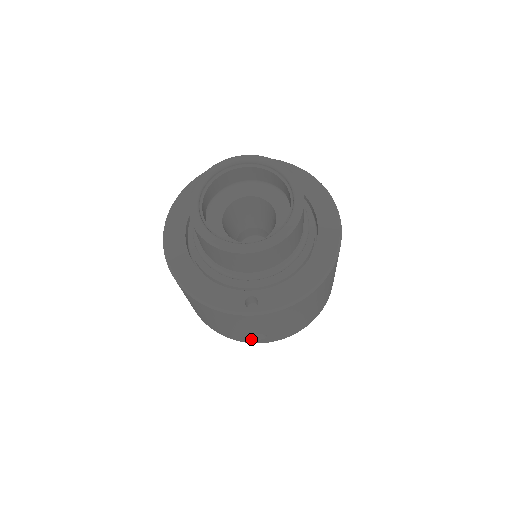
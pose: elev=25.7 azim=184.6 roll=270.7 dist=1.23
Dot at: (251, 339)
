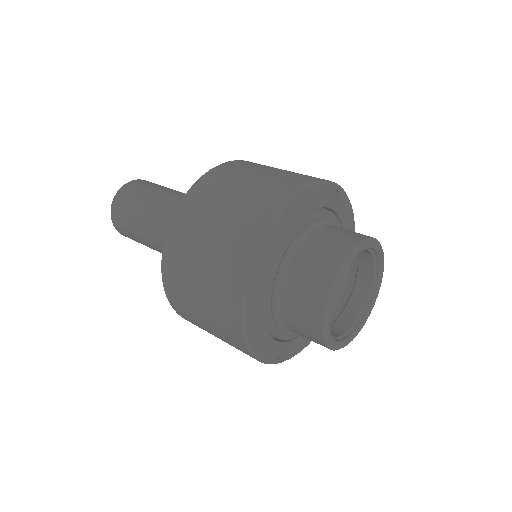
Dot at: occluded
